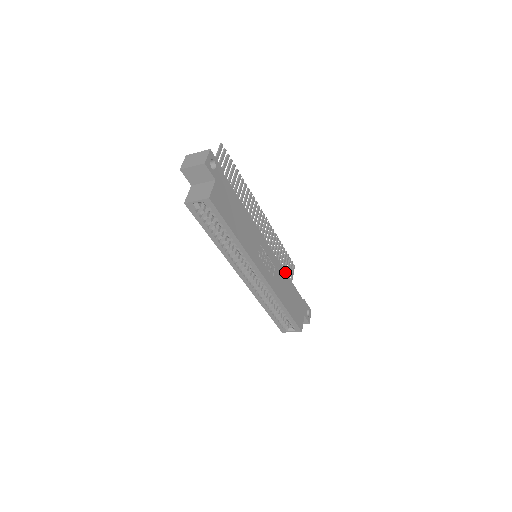
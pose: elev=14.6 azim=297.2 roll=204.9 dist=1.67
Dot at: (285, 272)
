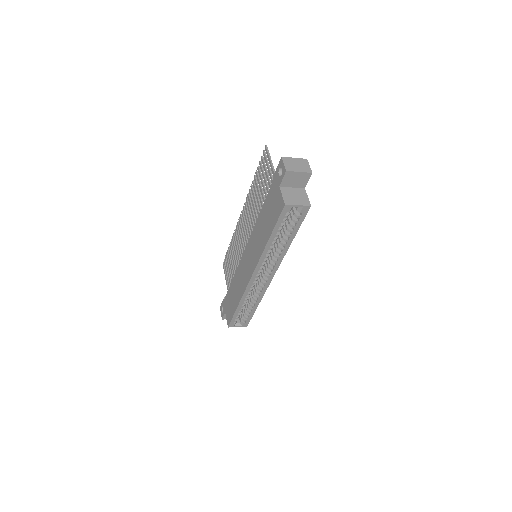
Dot at: occluded
